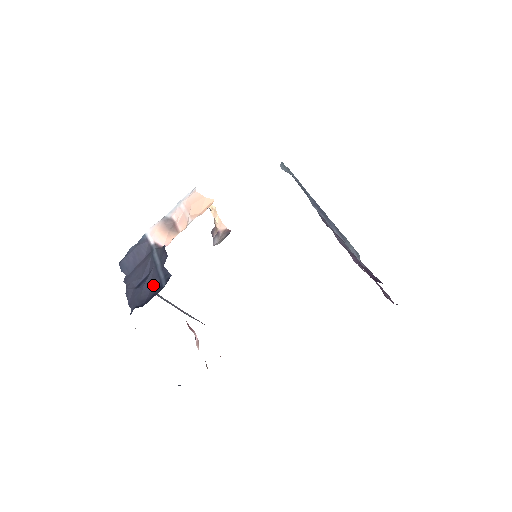
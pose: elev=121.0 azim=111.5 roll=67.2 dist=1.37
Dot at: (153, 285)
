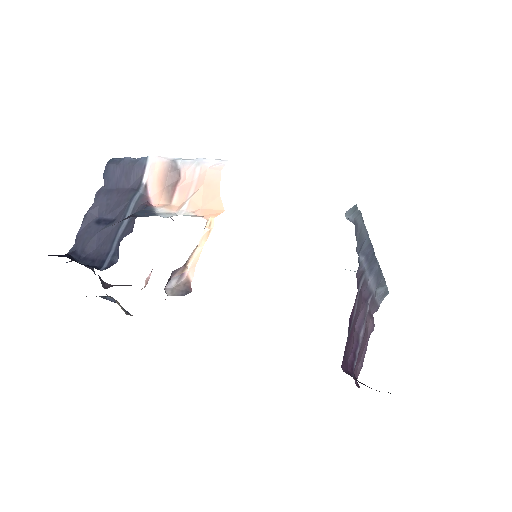
Dot at: (103, 245)
